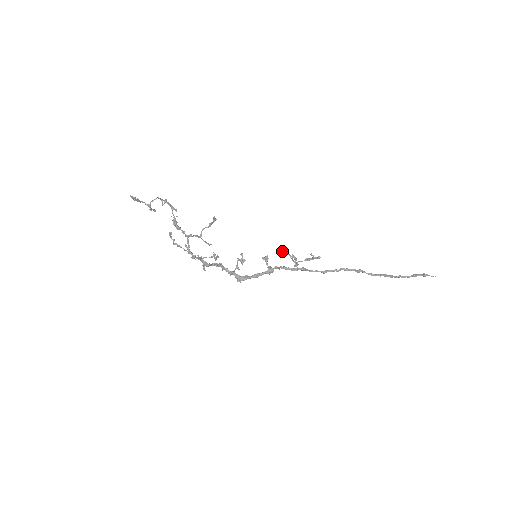
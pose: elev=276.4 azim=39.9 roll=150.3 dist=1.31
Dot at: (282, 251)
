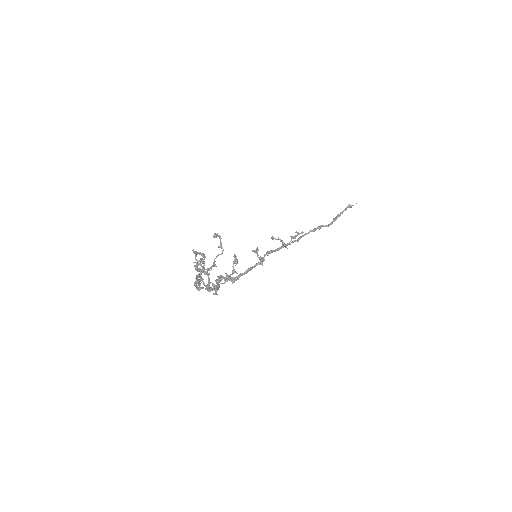
Dot at: (273, 239)
